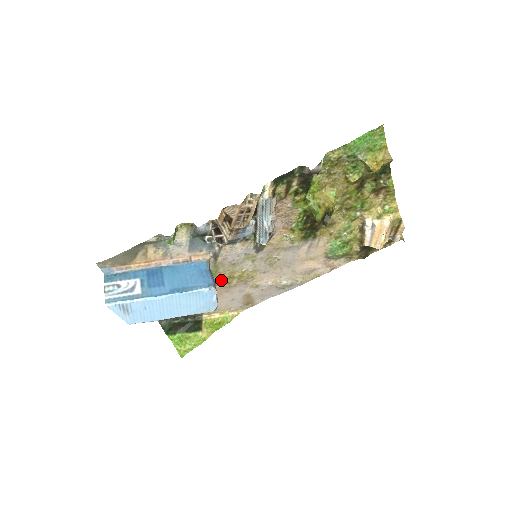
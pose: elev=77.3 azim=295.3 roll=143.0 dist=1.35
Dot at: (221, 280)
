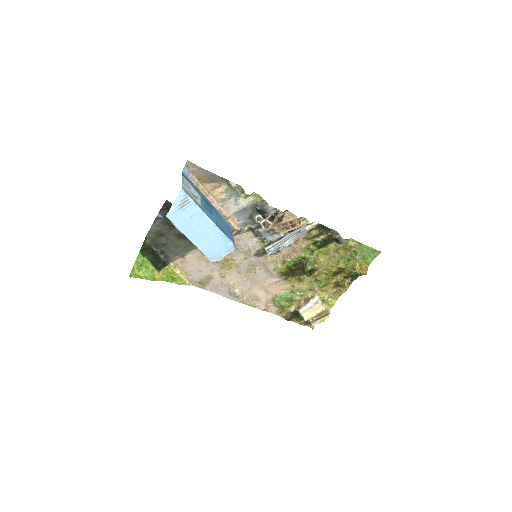
Dot at: occluded
